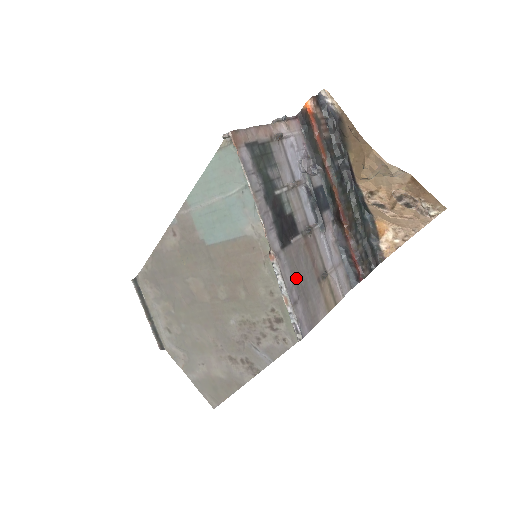
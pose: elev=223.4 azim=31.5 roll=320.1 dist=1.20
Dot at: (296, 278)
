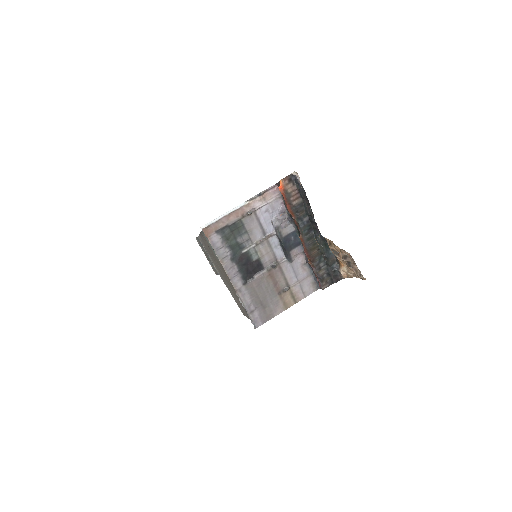
Dot at: (256, 298)
